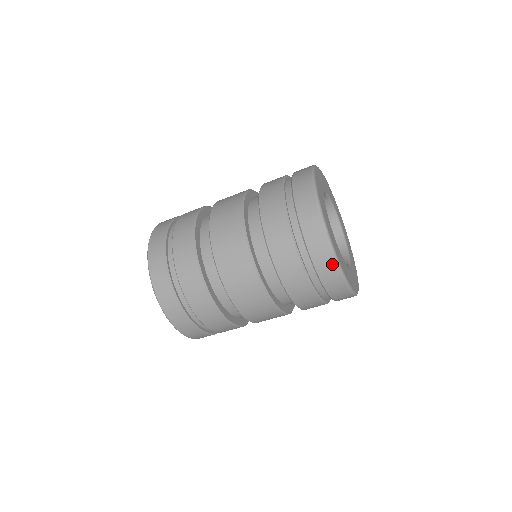
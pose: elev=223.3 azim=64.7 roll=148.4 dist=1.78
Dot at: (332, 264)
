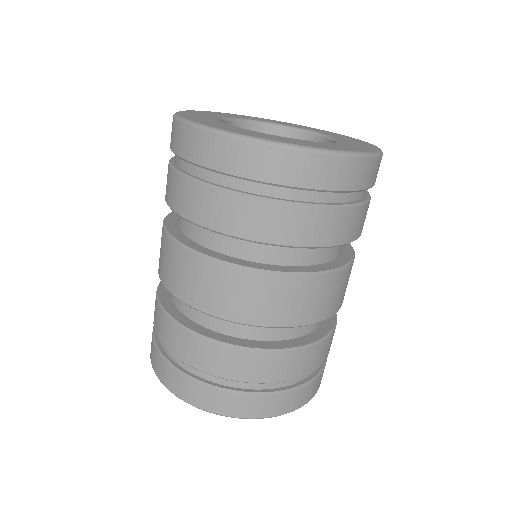
Dot at: (339, 163)
